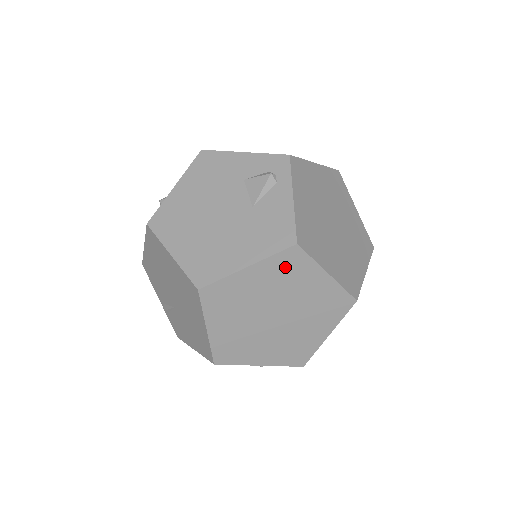
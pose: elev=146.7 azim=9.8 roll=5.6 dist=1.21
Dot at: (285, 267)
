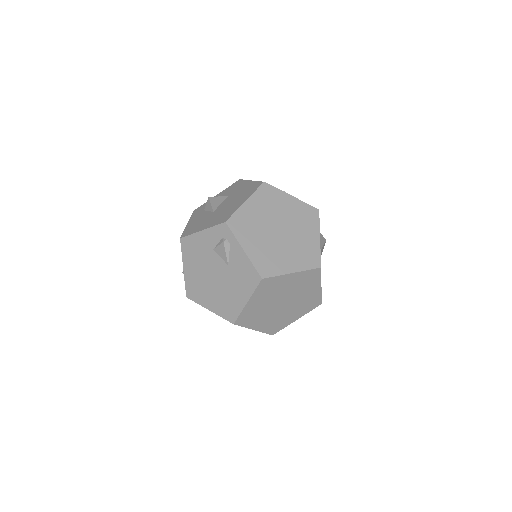
Dot at: (266, 288)
